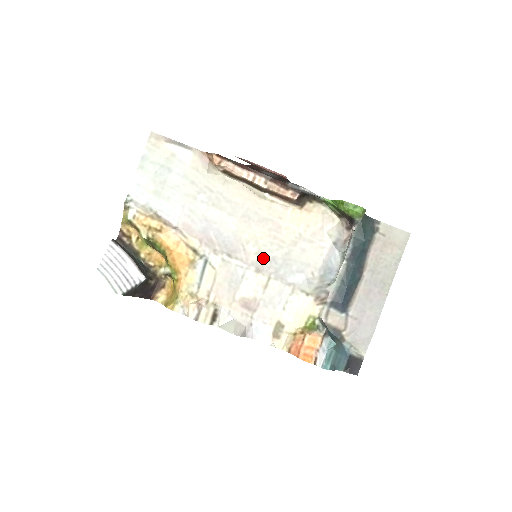
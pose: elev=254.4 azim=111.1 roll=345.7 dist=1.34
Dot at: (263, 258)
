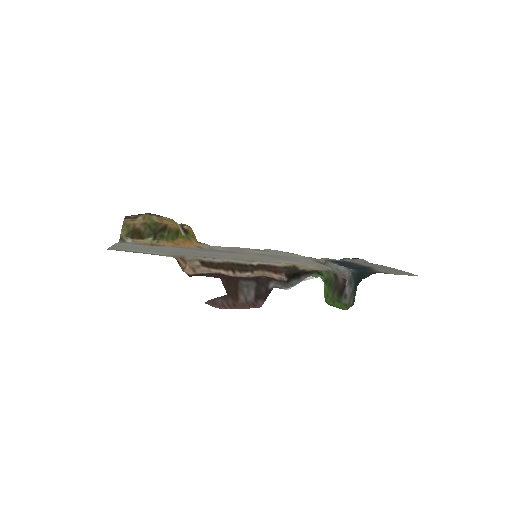
Dot at: (263, 256)
